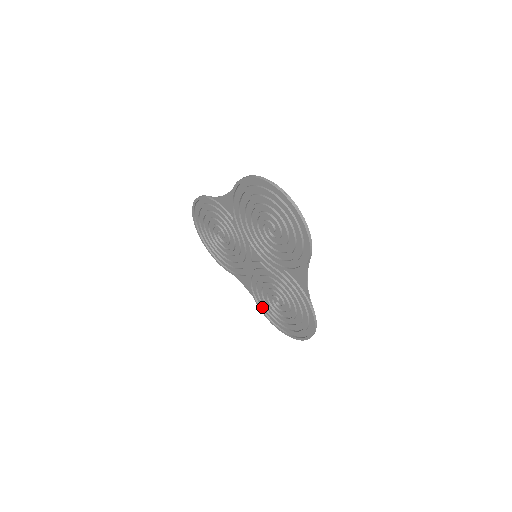
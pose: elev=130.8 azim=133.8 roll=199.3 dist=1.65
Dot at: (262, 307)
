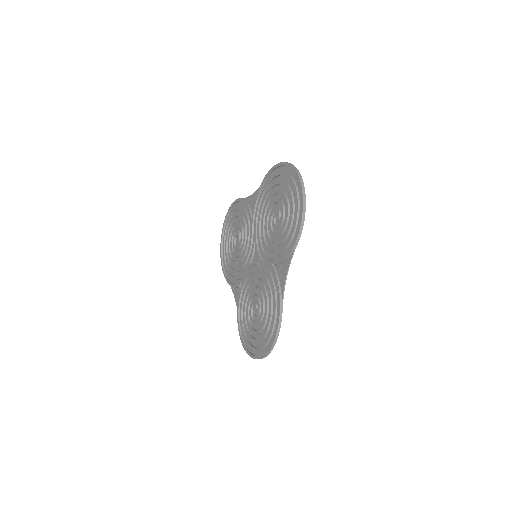
Dot at: (240, 322)
